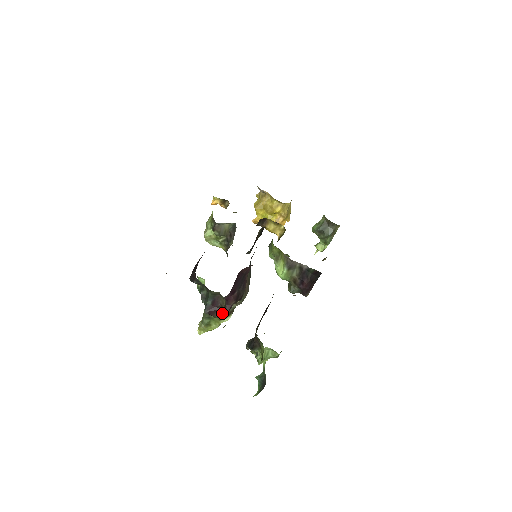
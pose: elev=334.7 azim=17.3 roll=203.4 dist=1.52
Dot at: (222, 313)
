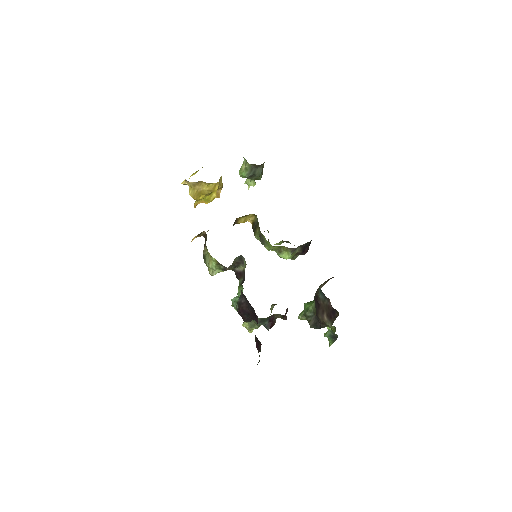
Dot at: occluded
